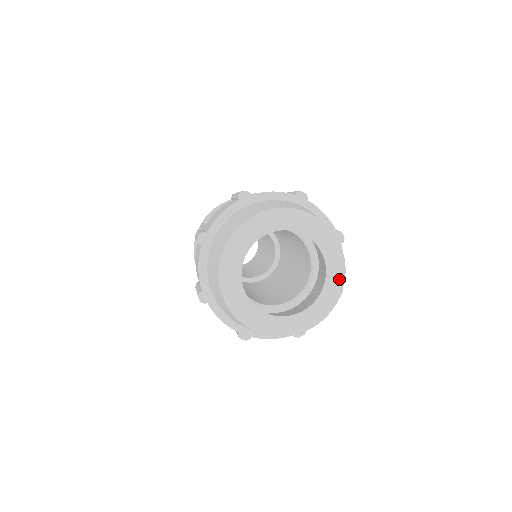
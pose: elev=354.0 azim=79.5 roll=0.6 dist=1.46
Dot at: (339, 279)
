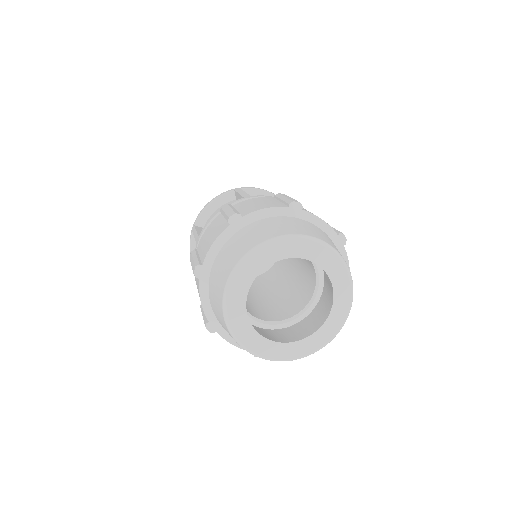
Dot at: (347, 294)
